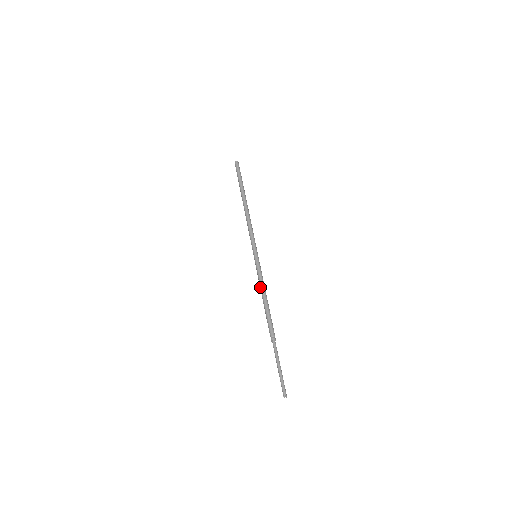
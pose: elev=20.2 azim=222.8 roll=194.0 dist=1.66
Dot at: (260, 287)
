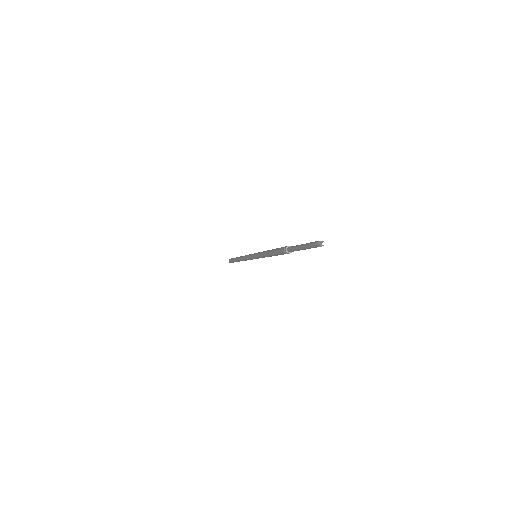
Dot at: (263, 252)
